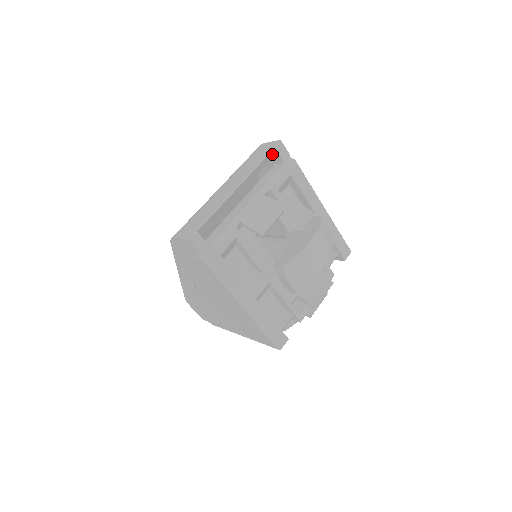
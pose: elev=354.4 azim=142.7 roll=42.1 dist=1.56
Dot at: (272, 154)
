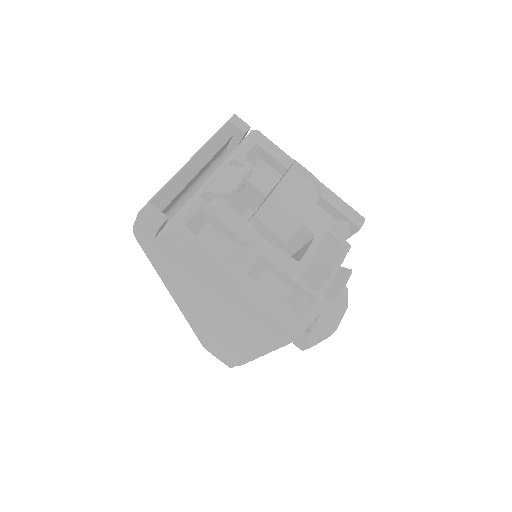
Dot at: (229, 129)
